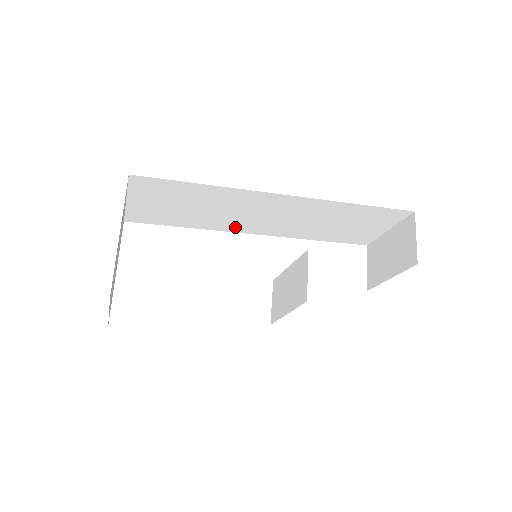
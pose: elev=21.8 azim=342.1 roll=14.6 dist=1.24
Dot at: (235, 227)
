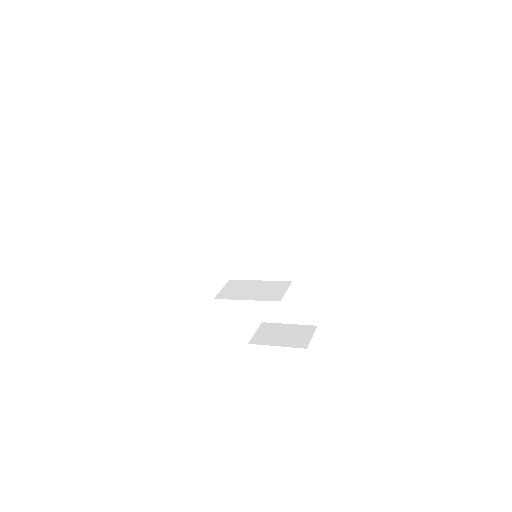
Dot at: (243, 232)
